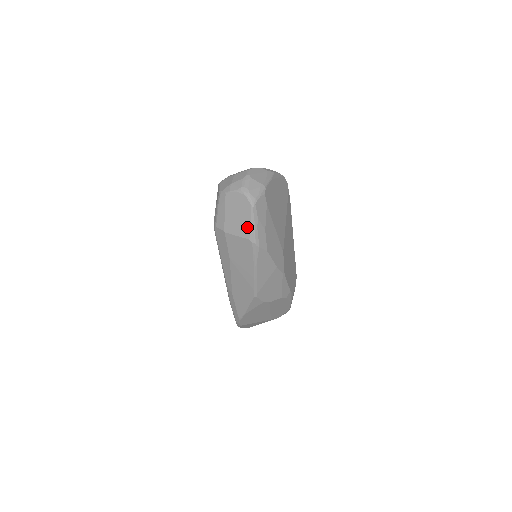
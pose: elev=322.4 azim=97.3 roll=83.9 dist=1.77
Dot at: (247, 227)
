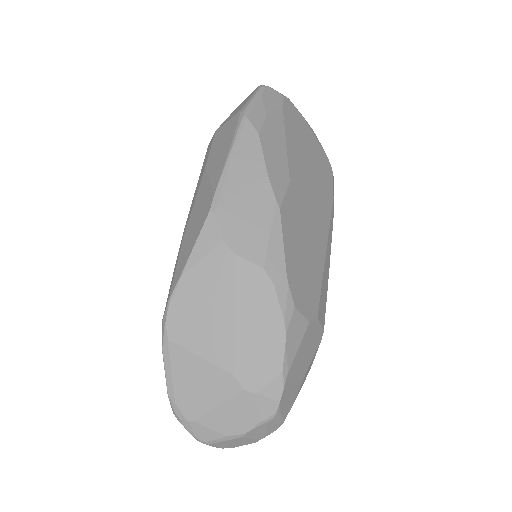
Dot at: (243, 105)
